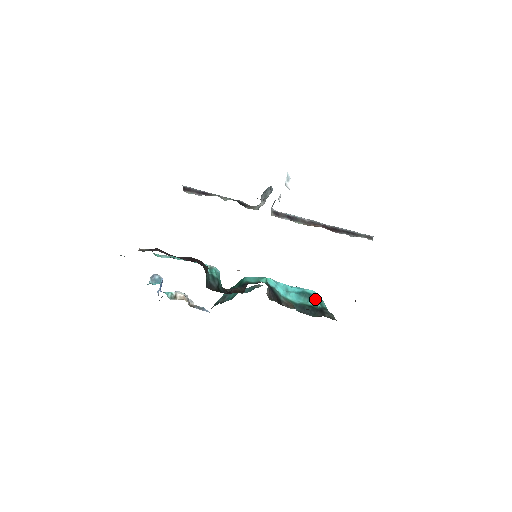
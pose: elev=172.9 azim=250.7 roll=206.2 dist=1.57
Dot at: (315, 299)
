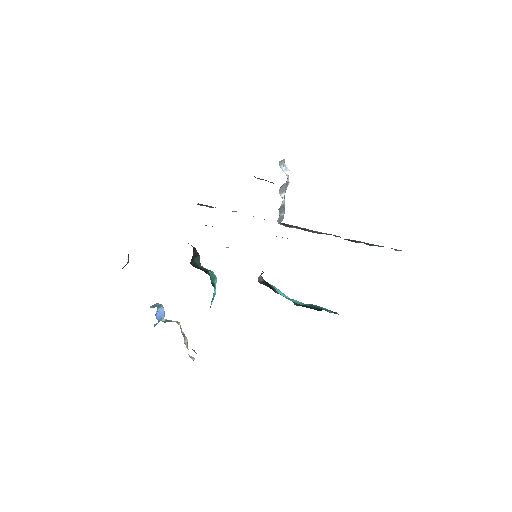
Dot at: (327, 310)
